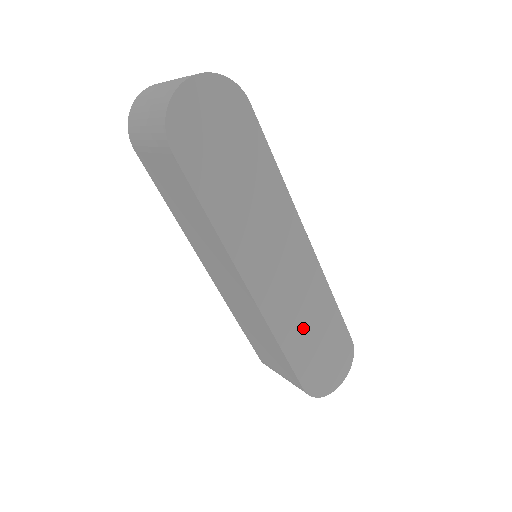
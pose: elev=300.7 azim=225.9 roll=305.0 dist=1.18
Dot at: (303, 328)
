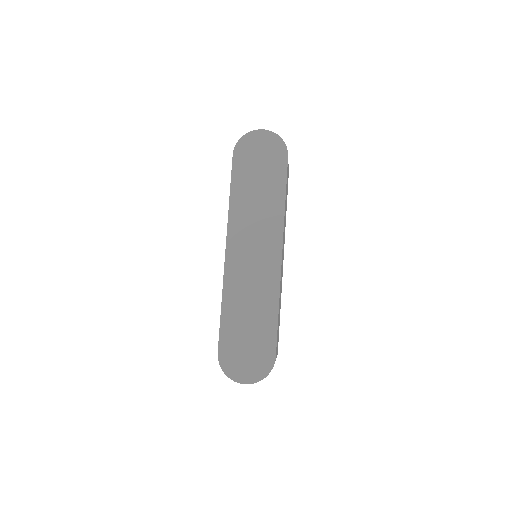
Dot at: (244, 308)
